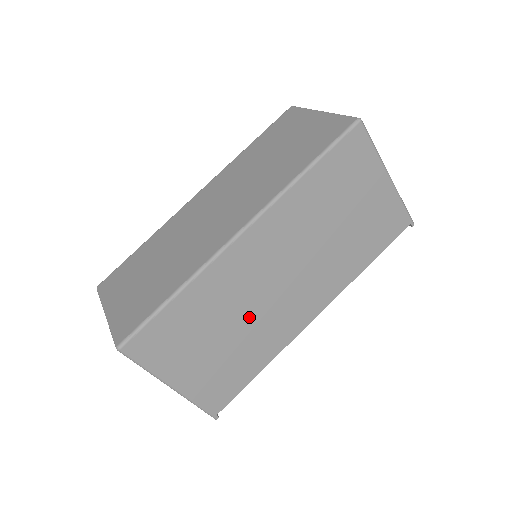
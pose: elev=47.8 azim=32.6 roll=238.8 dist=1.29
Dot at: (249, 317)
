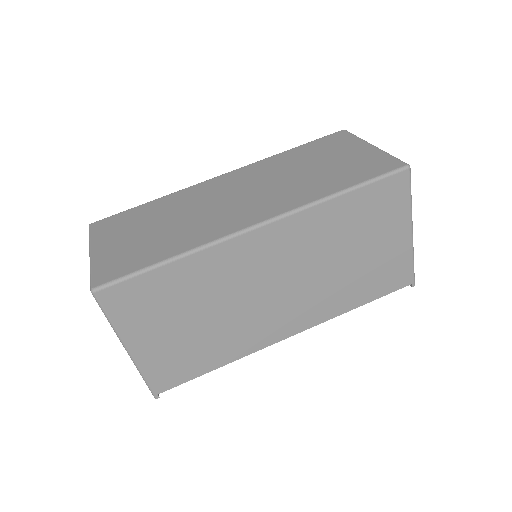
Dot at: (229, 311)
